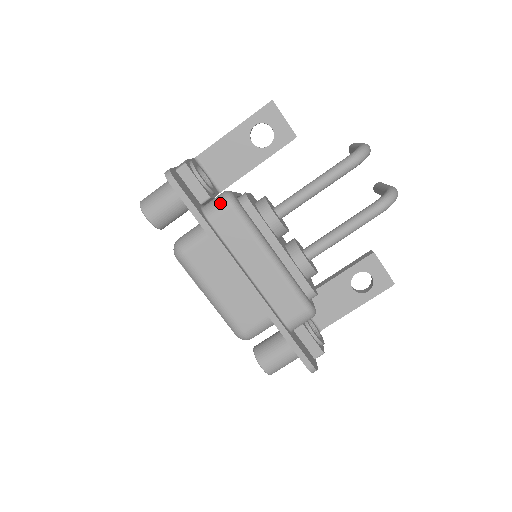
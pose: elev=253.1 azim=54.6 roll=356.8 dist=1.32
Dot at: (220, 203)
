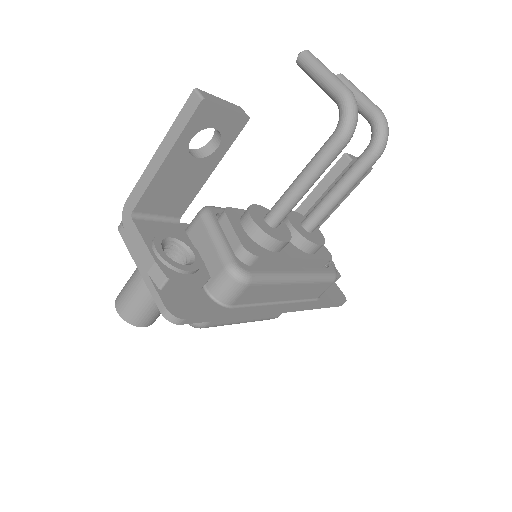
Dot at: (234, 288)
